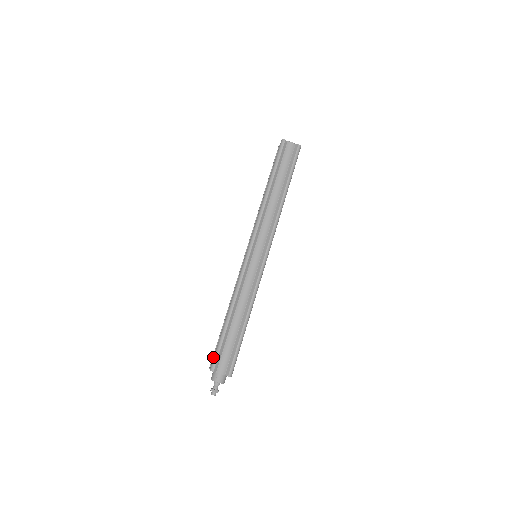
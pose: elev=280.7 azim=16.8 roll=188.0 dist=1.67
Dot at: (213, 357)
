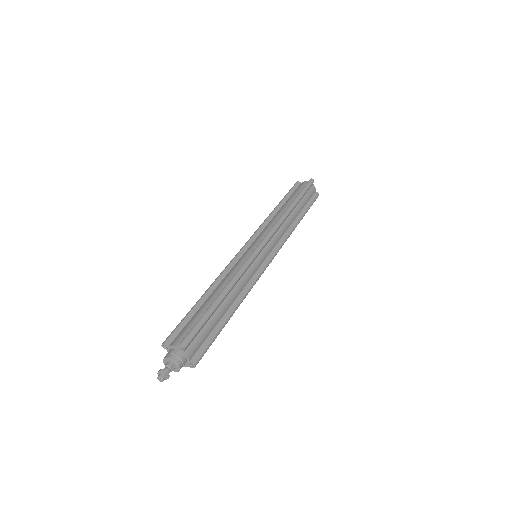
Dot at: occluded
